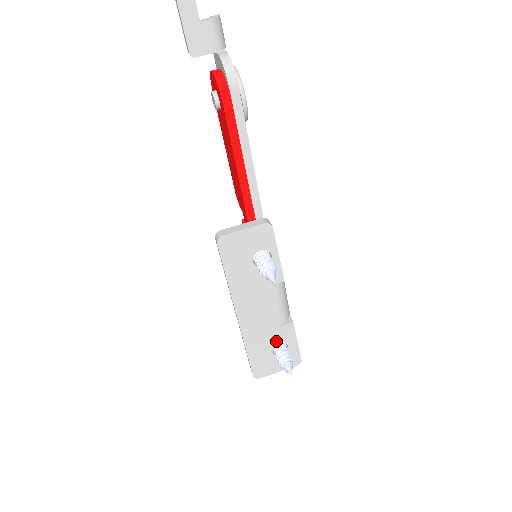
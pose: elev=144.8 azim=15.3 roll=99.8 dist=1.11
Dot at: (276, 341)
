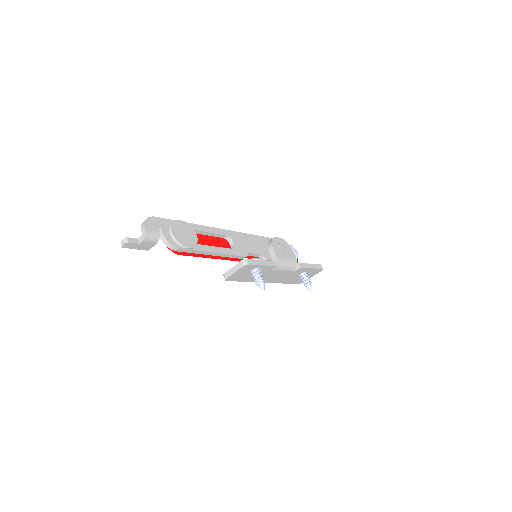
Dot at: (298, 274)
